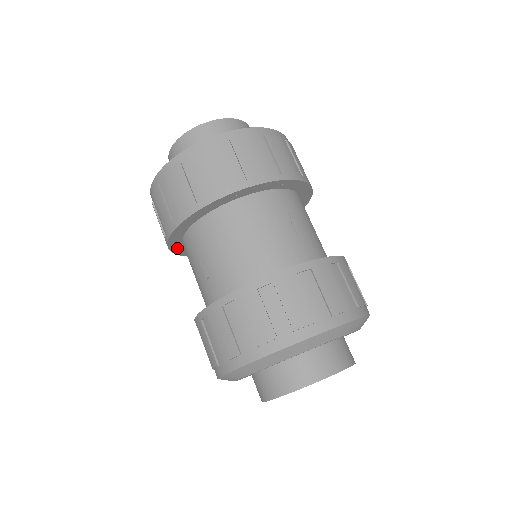
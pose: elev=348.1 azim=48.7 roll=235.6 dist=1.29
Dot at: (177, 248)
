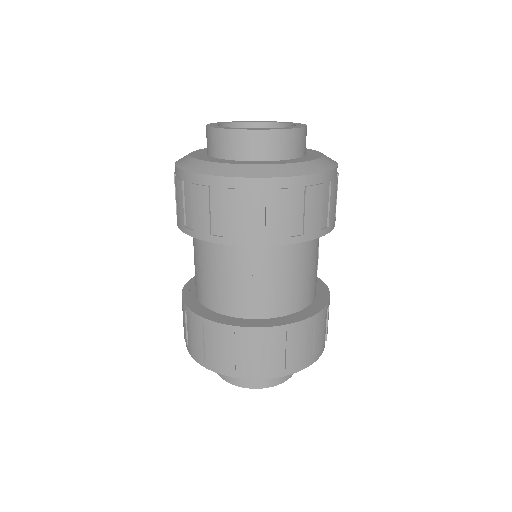
Dot at: occluded
